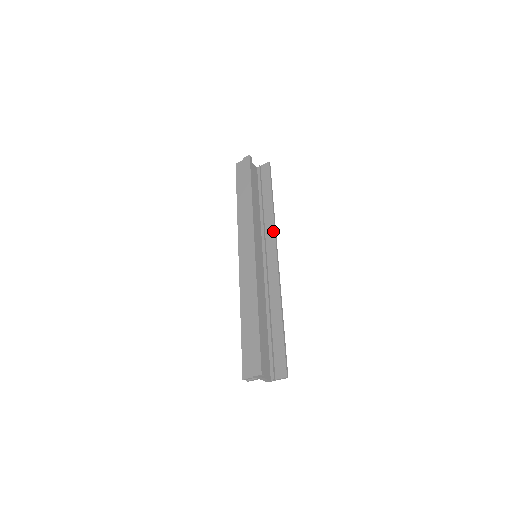
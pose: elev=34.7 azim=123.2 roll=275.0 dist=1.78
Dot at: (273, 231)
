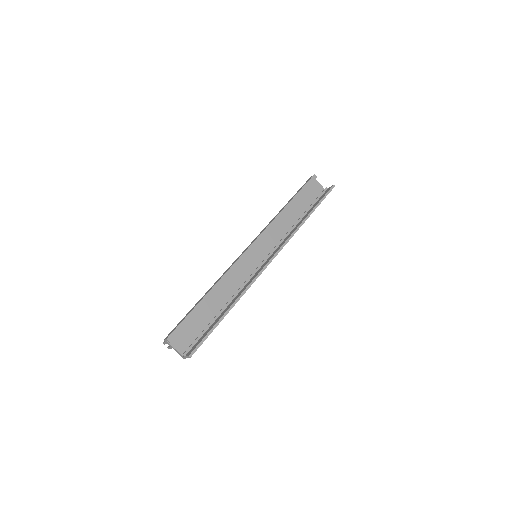
Dot at: (286, 240)
